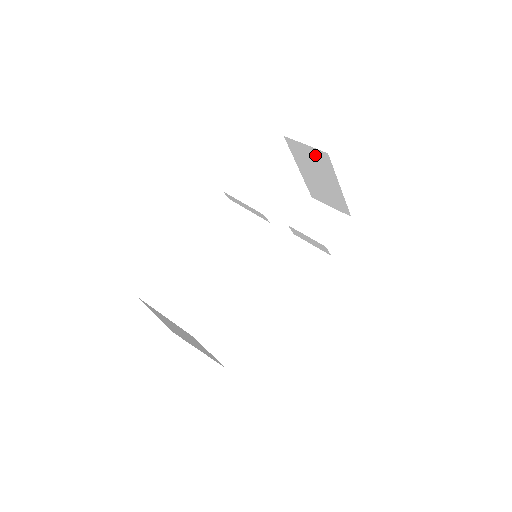
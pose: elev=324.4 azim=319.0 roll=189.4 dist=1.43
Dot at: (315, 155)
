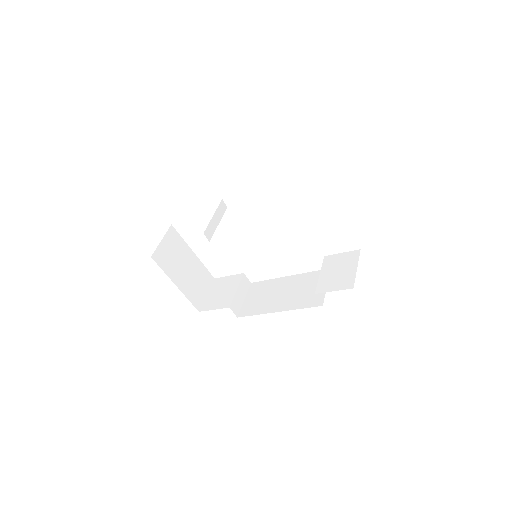
Dot at: occluded
